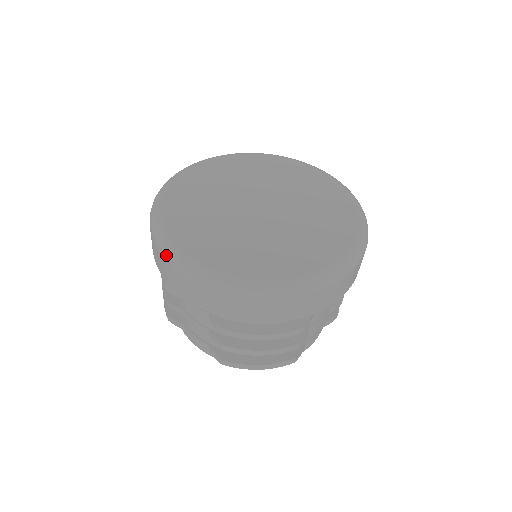
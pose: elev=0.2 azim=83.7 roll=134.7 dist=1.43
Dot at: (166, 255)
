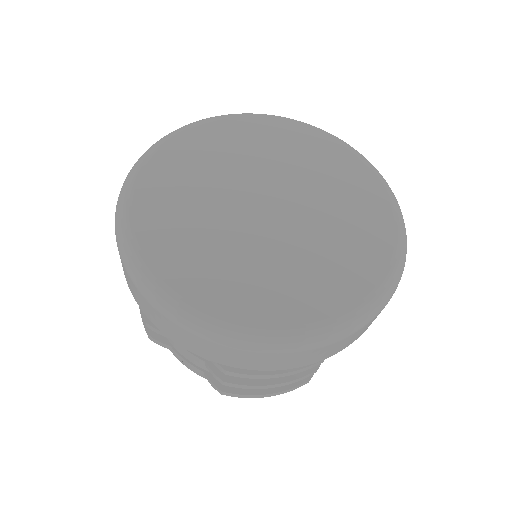
Dot at: (146, 294)
